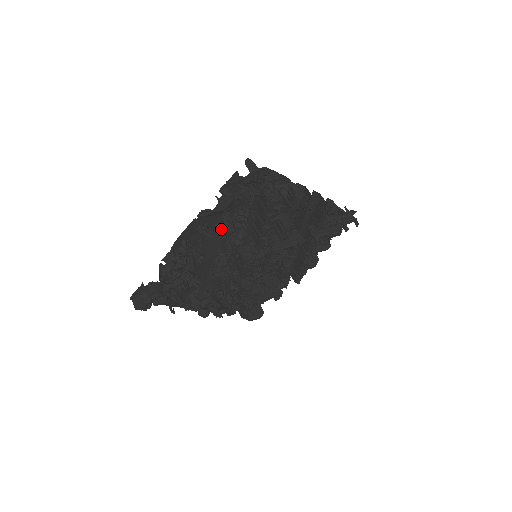
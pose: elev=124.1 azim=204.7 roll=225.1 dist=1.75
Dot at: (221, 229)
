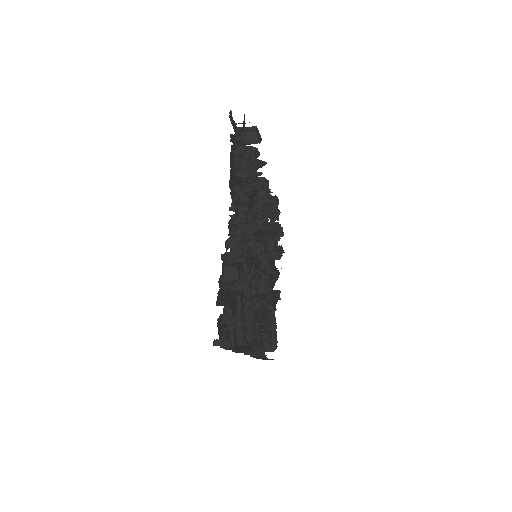
Dot at: (252, 204)
